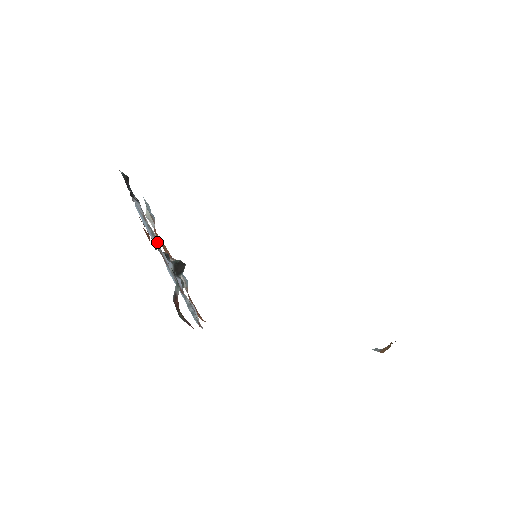
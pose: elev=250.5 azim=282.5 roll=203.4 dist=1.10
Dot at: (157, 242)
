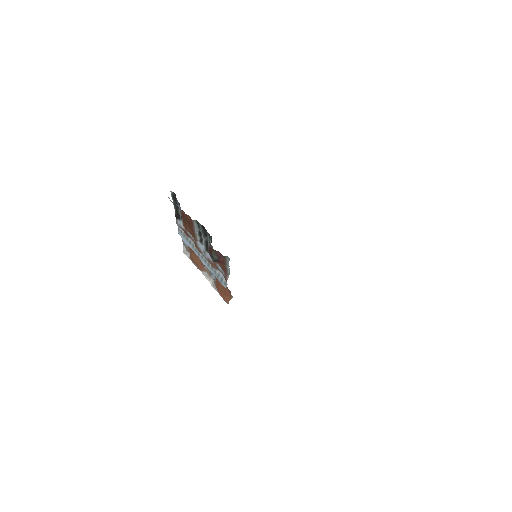
Dot at: (194, 241)
